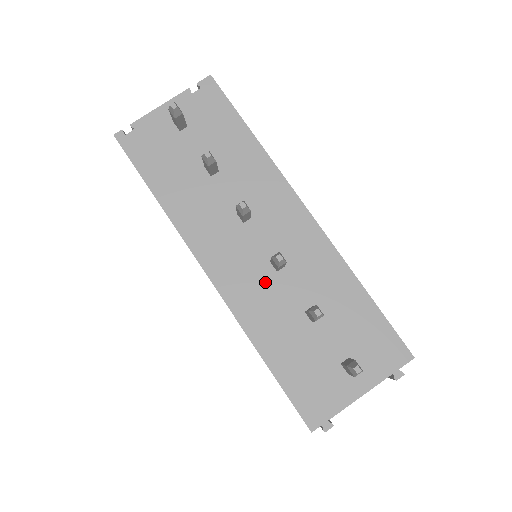
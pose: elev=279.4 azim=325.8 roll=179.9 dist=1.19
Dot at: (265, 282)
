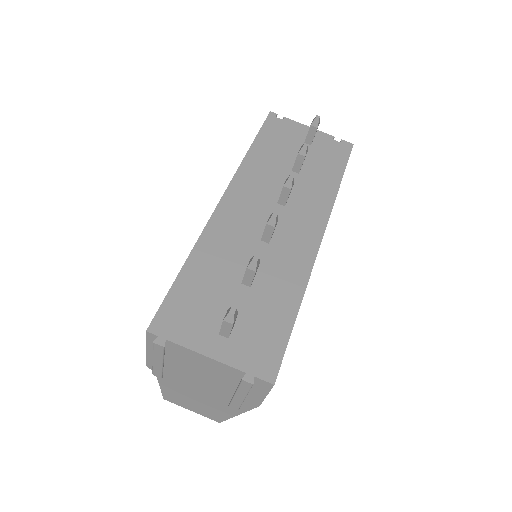
Dot at: (246, 236)
